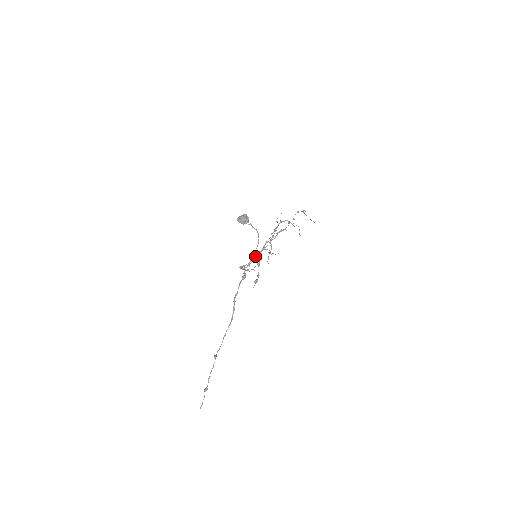
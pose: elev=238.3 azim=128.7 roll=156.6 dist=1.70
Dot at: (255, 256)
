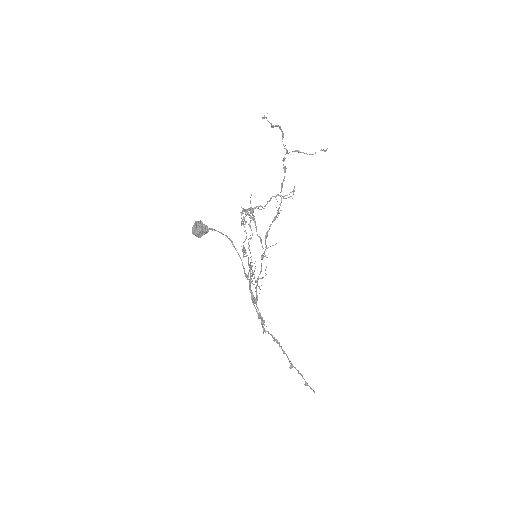
Dot at: occluded
